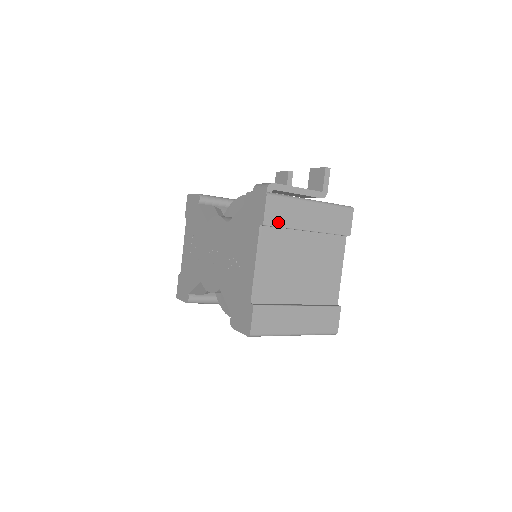
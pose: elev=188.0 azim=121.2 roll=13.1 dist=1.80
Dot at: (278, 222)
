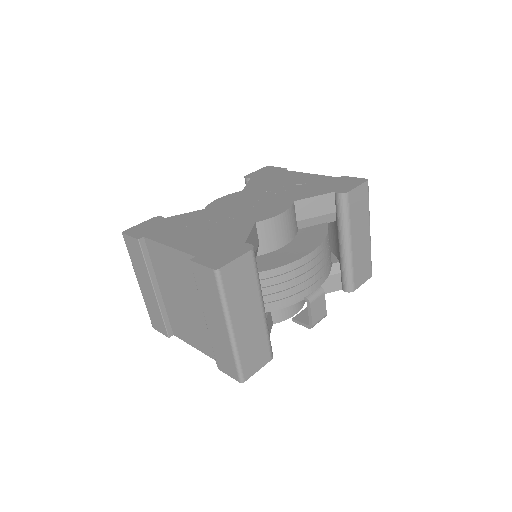
Dot at: occluded
